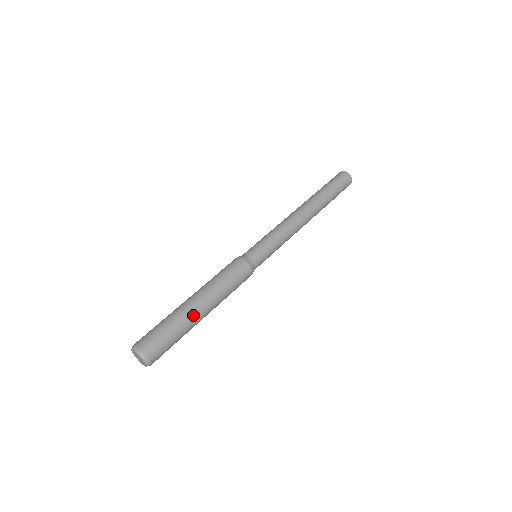
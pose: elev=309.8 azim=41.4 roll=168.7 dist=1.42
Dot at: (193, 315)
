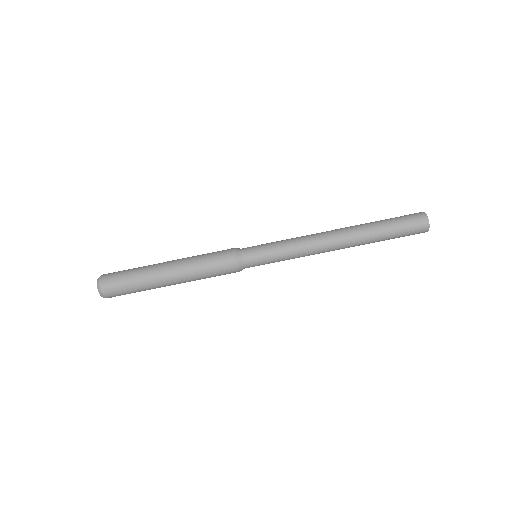
Dot at: (159, 283)
